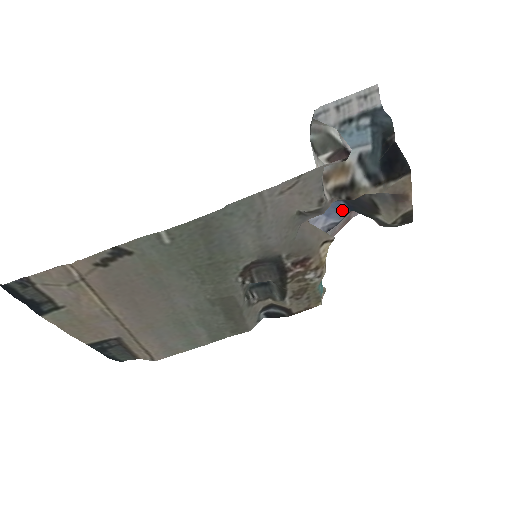
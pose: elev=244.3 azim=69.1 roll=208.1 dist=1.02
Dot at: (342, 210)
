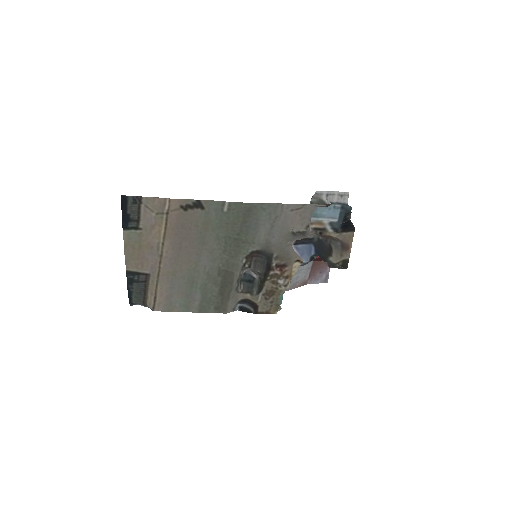
Dot at: (311, 253)
